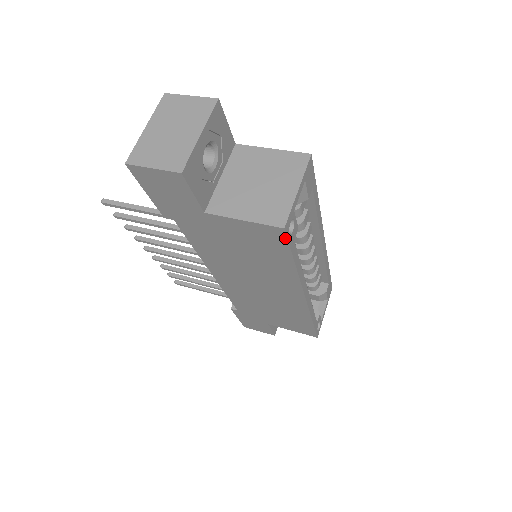
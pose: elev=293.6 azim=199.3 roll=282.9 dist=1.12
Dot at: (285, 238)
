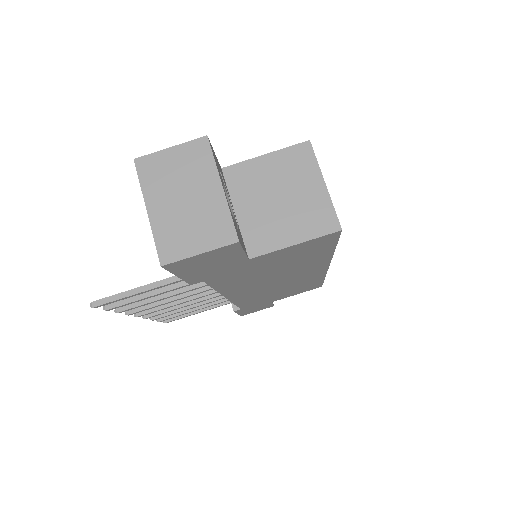
Dot at: (337, 236)
